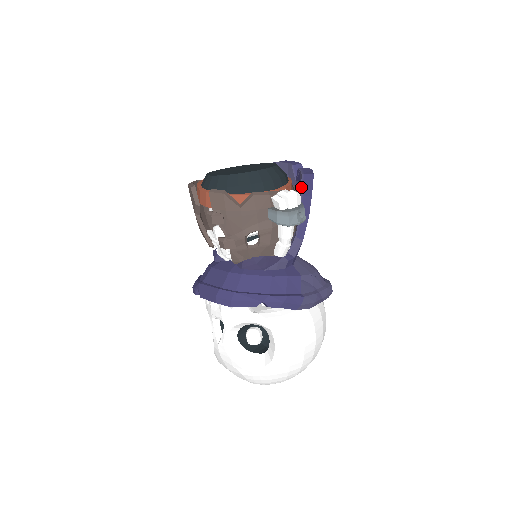
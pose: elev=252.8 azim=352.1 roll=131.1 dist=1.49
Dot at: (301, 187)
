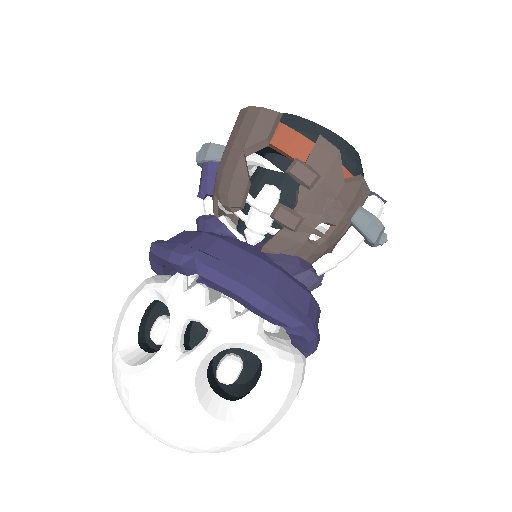
Dot at: occluded
